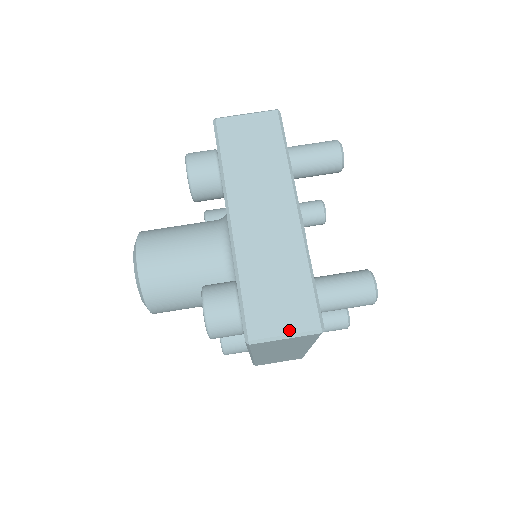
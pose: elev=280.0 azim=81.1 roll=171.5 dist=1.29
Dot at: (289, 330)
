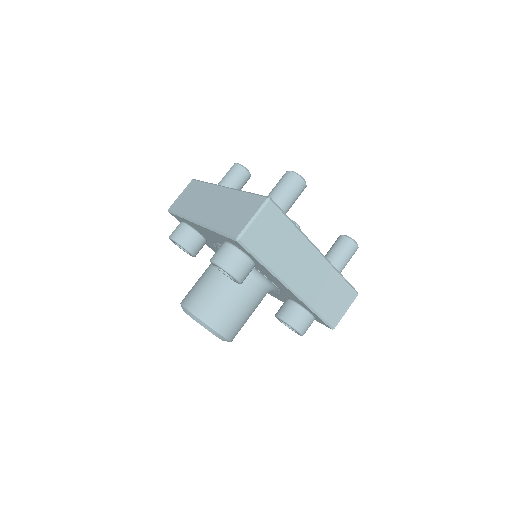
Dot at: (347, 308)
